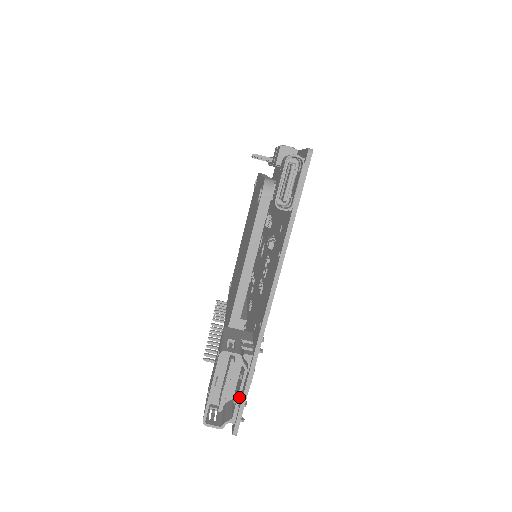
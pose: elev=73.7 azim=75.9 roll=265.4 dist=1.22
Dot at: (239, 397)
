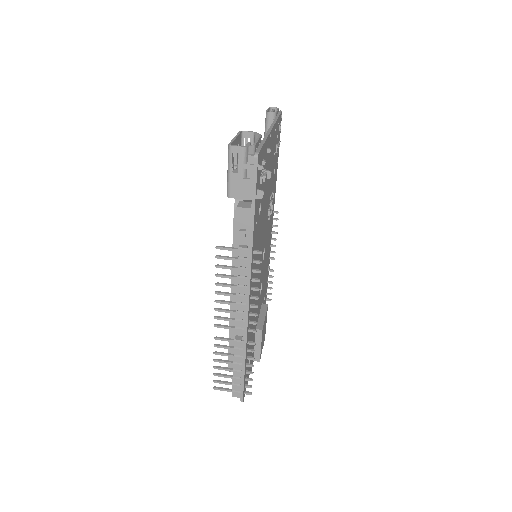
Dot at: (257, 140)
